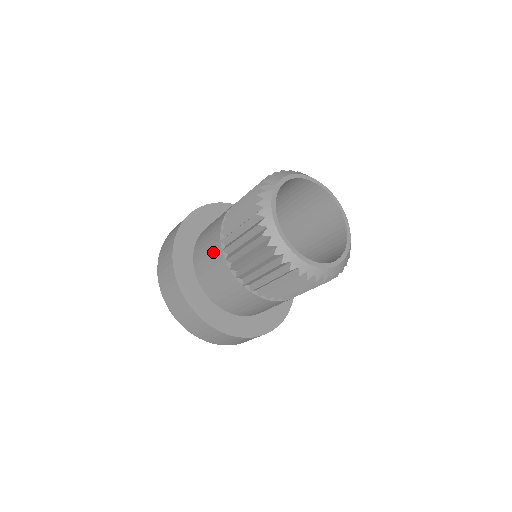
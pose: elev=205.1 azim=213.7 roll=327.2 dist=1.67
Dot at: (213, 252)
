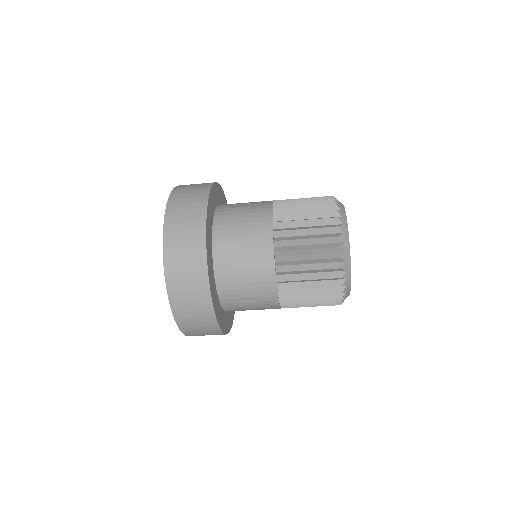
Dot at: (258, 203)
